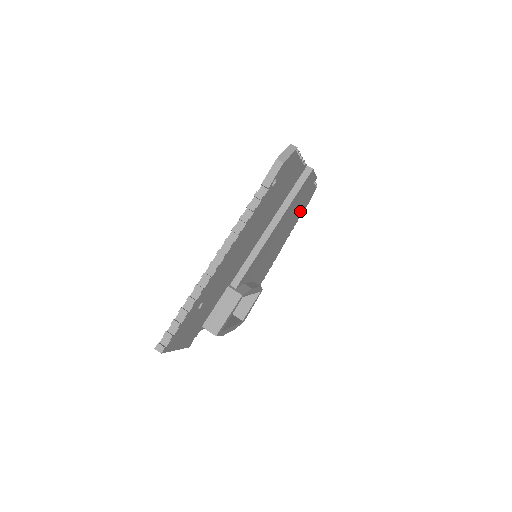
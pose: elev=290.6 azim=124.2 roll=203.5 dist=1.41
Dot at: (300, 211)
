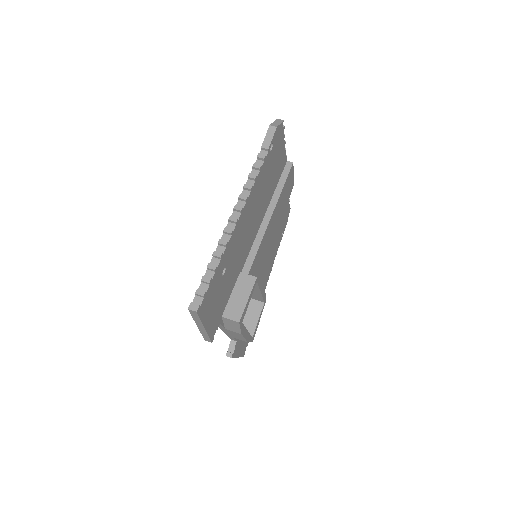
Dot at: (281, 232)
